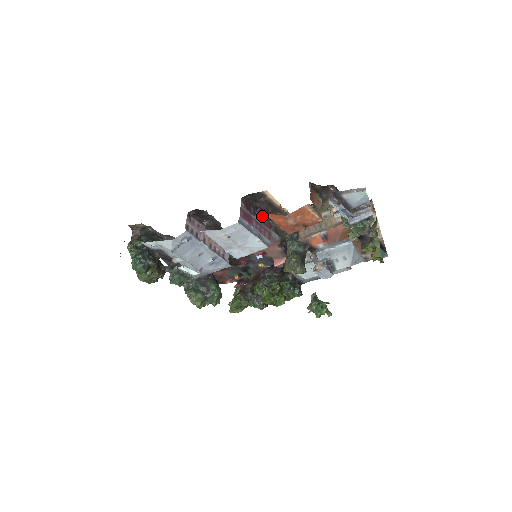
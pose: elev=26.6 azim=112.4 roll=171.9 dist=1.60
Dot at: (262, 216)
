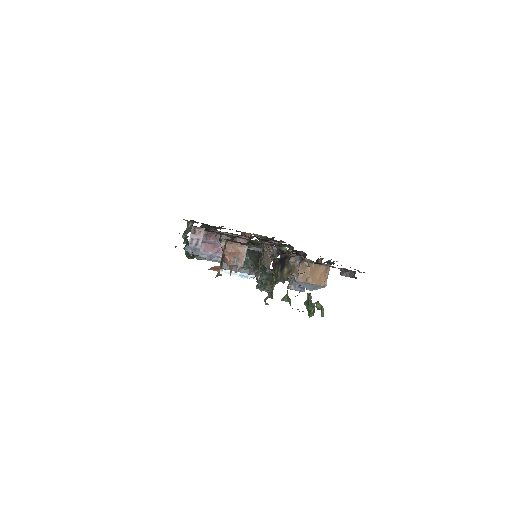
Dot at: occluded
